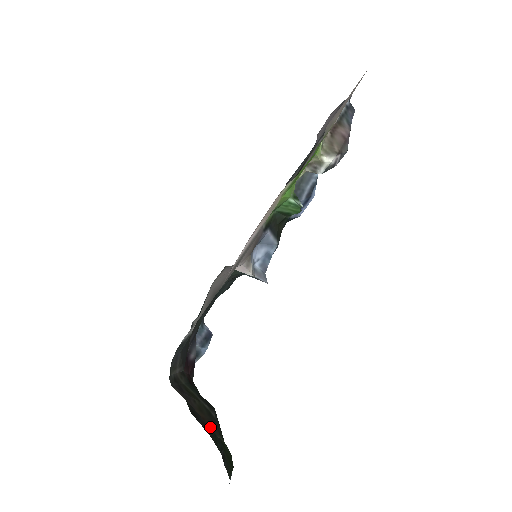
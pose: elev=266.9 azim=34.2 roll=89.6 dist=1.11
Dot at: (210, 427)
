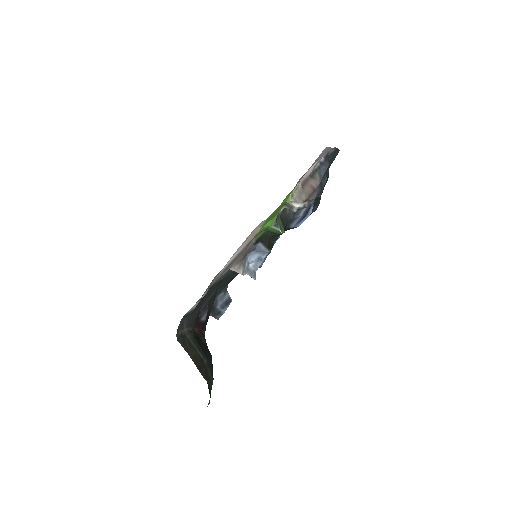
Dot at: (199, 370)
